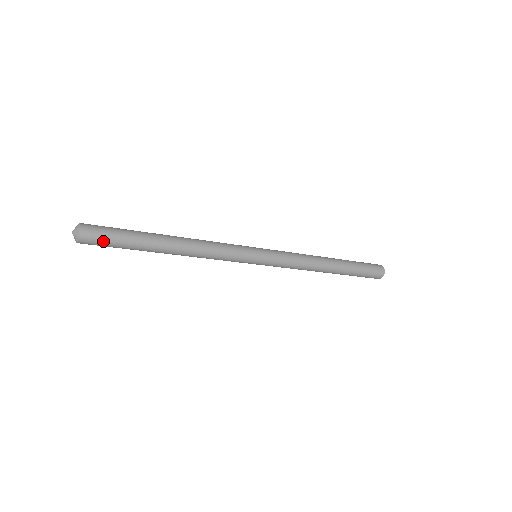
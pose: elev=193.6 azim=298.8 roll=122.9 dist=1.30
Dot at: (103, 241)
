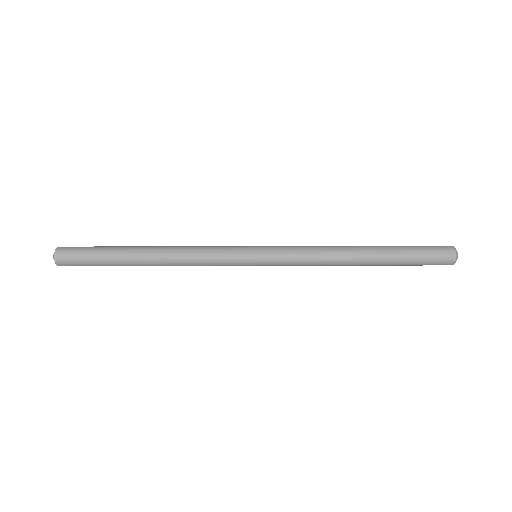
Dot at: (79, 248)
